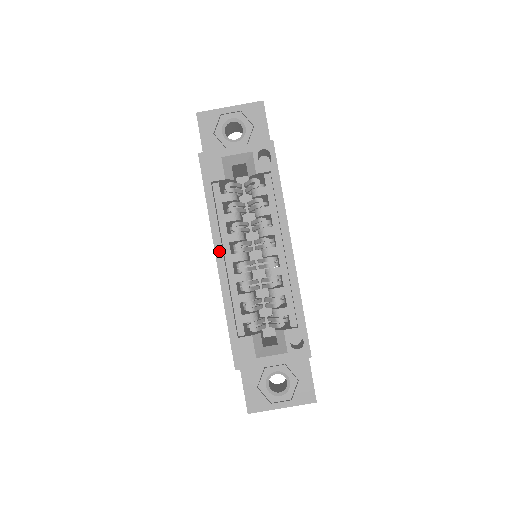
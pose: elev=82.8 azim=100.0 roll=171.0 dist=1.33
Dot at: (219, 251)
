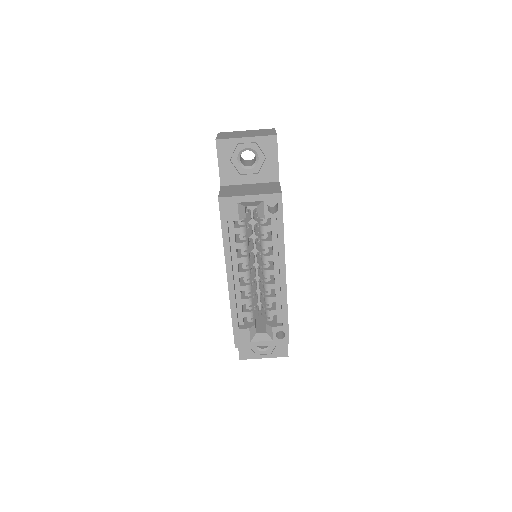
Dot at: (230, 272)
